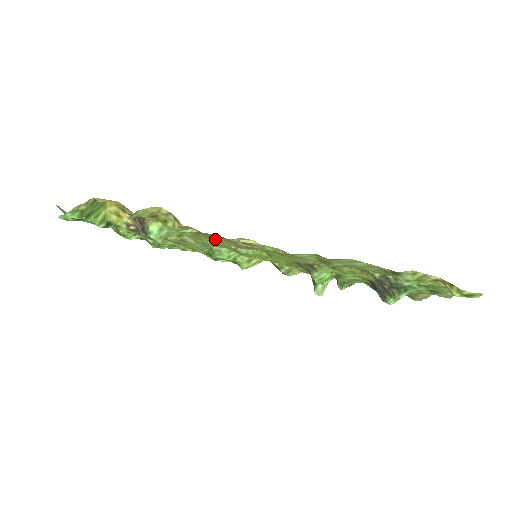
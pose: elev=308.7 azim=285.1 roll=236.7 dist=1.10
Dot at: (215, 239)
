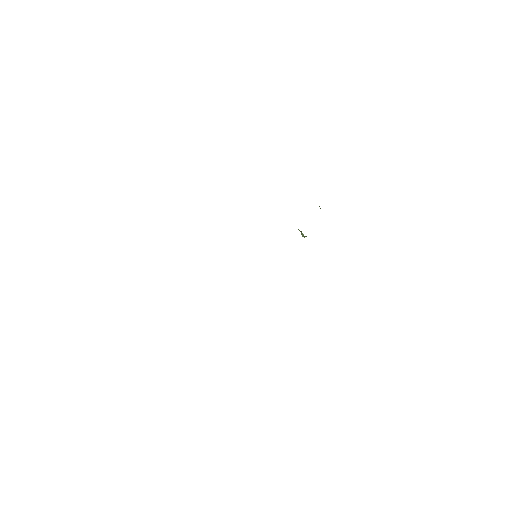
Dot at: occluded
